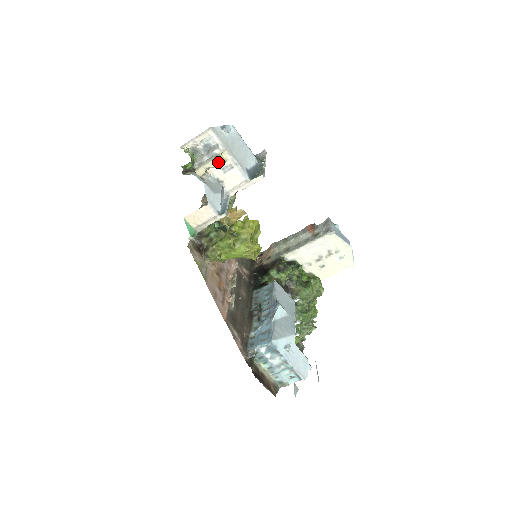
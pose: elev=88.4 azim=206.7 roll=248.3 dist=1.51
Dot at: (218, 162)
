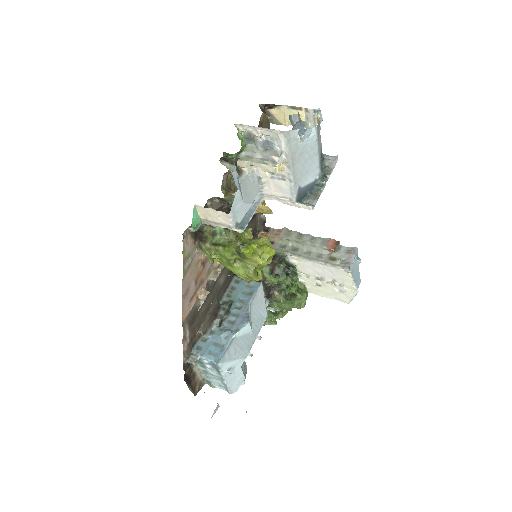
Dot at: (270, 170)
